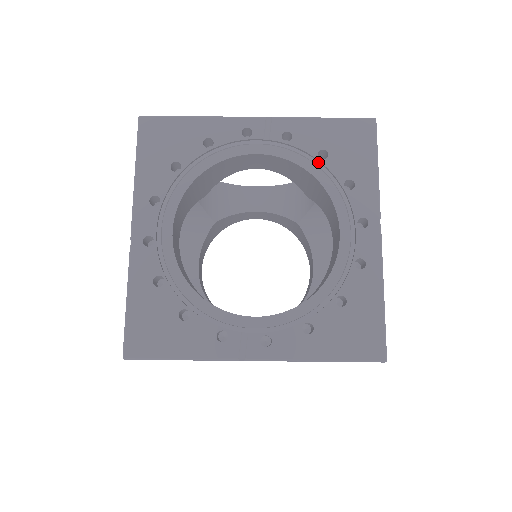
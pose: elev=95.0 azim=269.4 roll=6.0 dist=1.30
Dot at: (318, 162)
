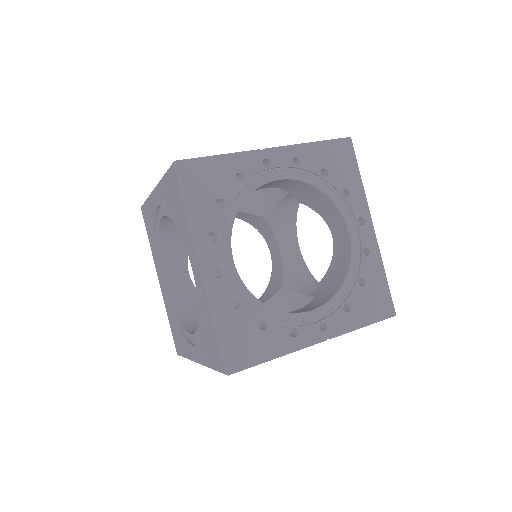
Dot at: occluded
